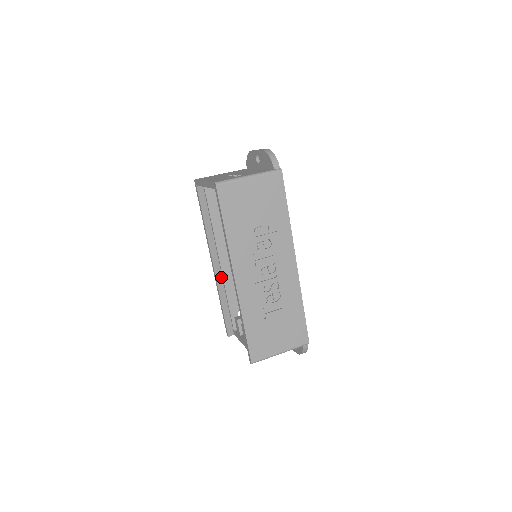
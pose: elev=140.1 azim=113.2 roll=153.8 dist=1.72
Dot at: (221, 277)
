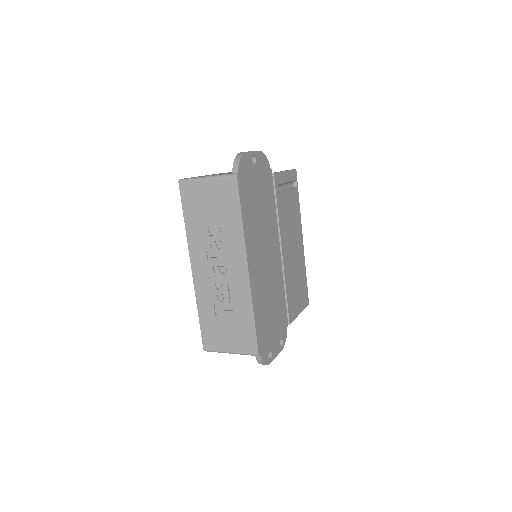
Dot at: occluded
